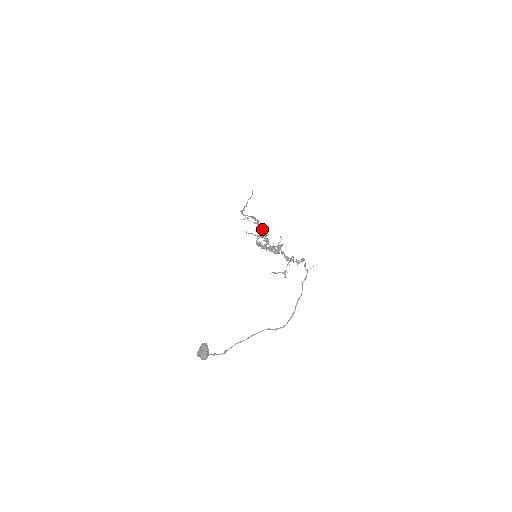
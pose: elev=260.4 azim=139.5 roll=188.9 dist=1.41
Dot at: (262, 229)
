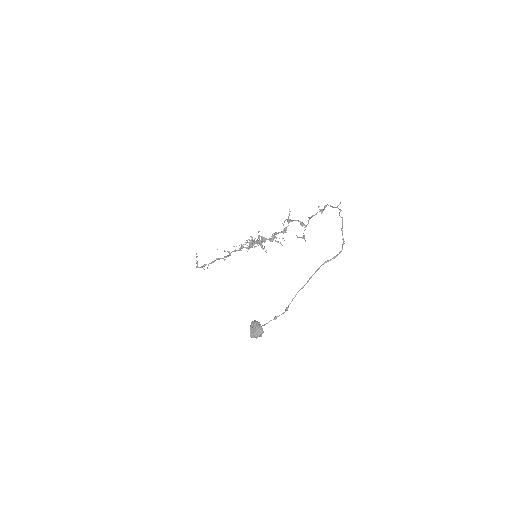
Dot at: (243, 247)
